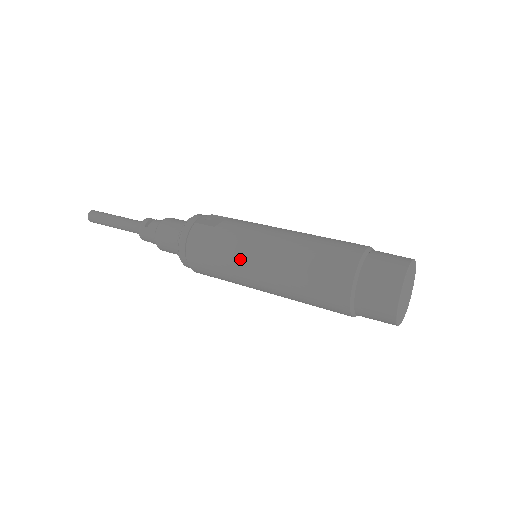
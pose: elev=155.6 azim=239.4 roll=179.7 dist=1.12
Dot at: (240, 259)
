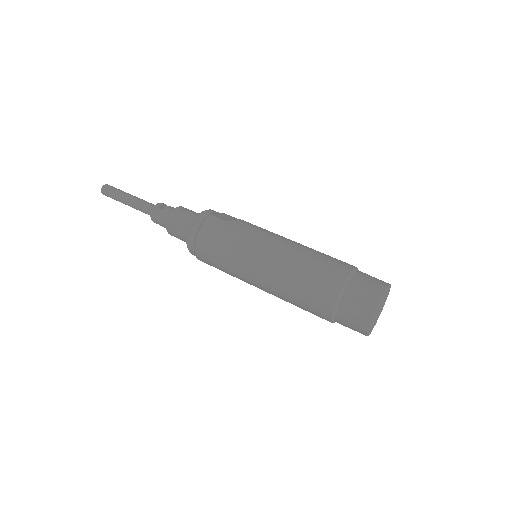
Dot at: (246, 252)
